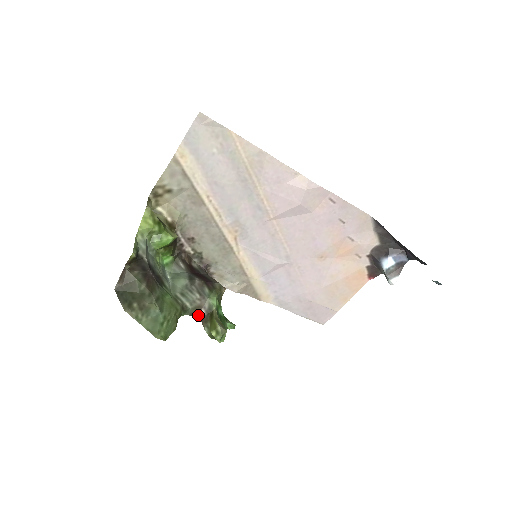
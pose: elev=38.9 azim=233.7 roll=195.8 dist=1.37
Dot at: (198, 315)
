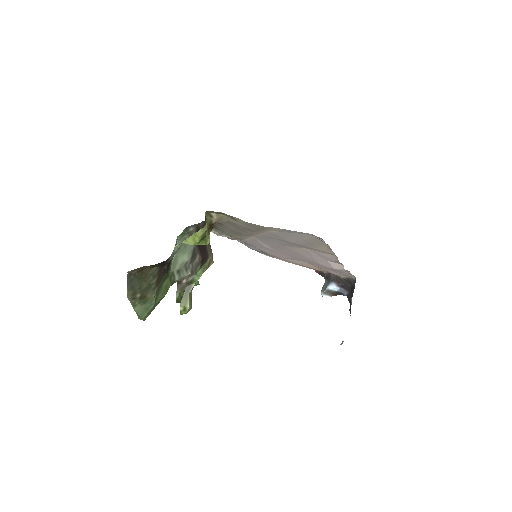
Dot at: (179, 281)
